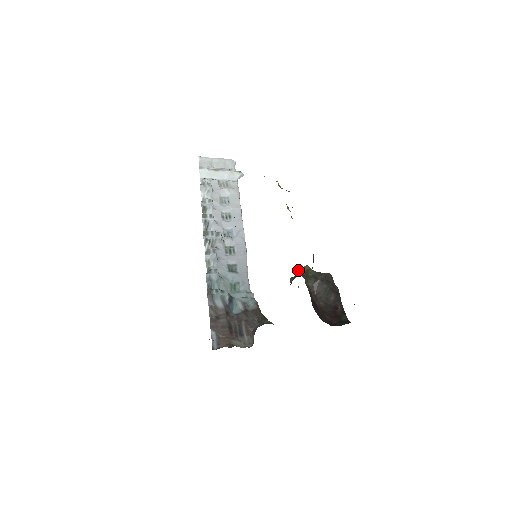
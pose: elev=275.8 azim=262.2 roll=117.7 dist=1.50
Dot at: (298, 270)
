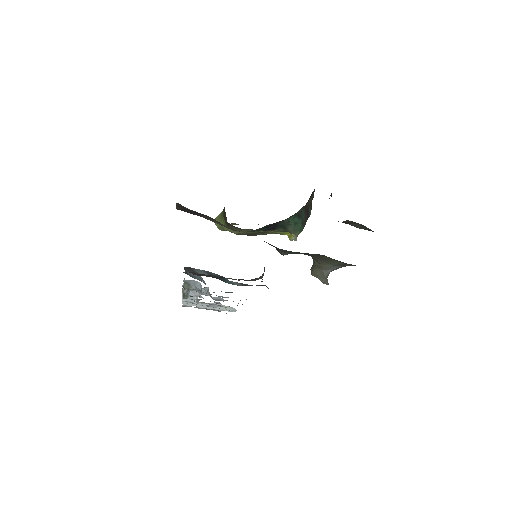
Dot at: occluded
